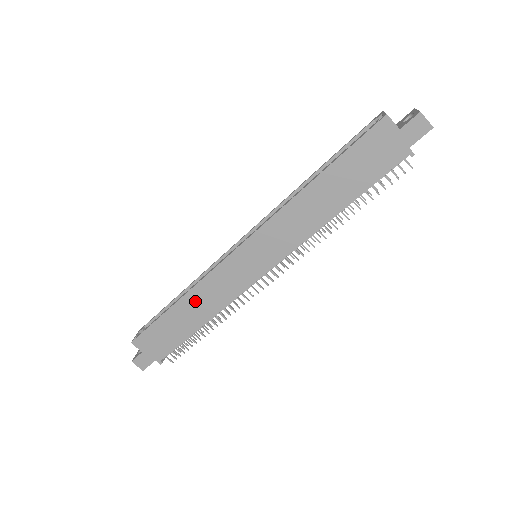
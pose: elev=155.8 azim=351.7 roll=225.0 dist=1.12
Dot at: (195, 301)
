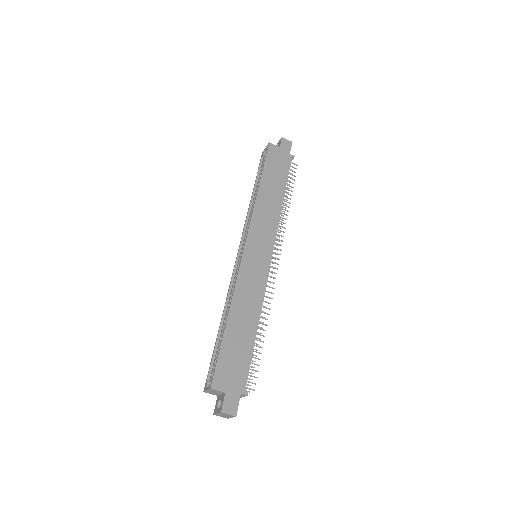
Dot at: (240, 307)
